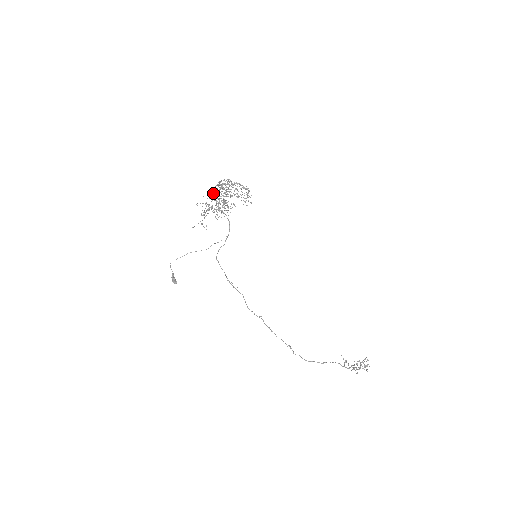
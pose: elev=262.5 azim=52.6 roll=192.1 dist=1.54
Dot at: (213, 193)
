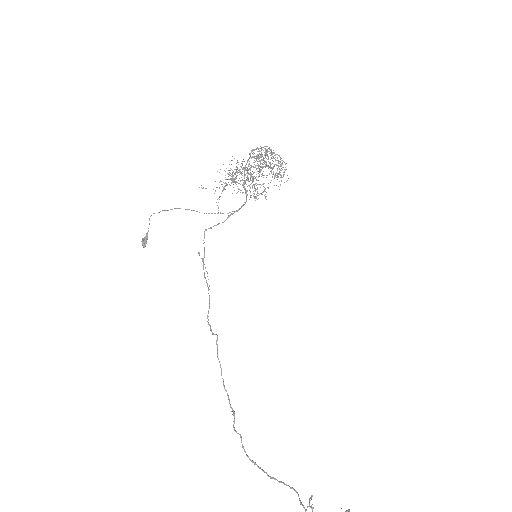
Dot at: (246, 164)
